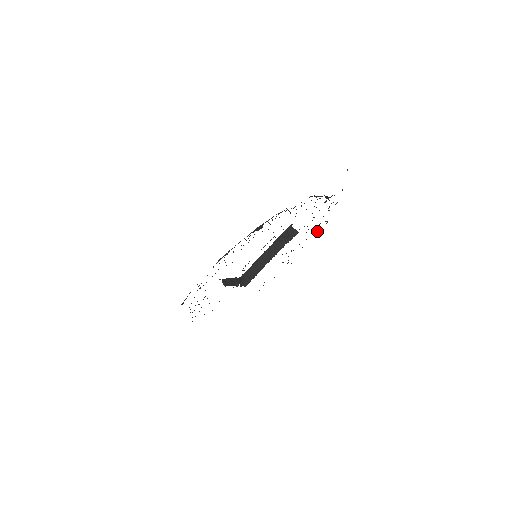
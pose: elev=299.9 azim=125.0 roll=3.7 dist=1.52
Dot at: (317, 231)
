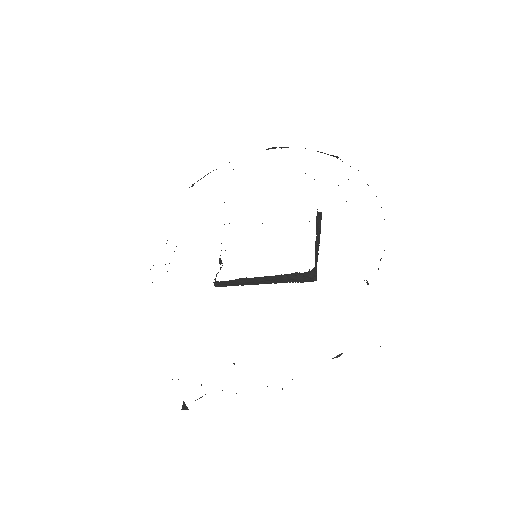
Dot at: occluded
